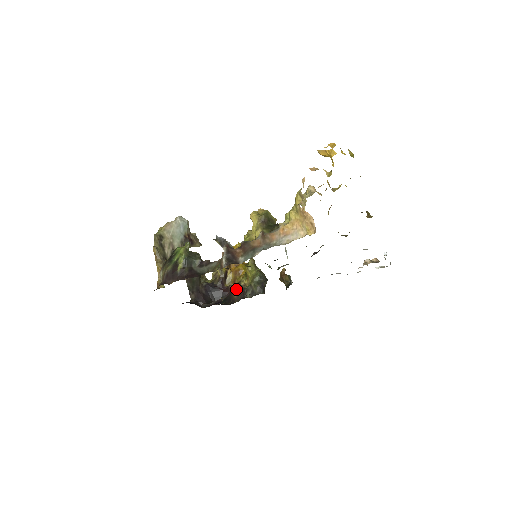
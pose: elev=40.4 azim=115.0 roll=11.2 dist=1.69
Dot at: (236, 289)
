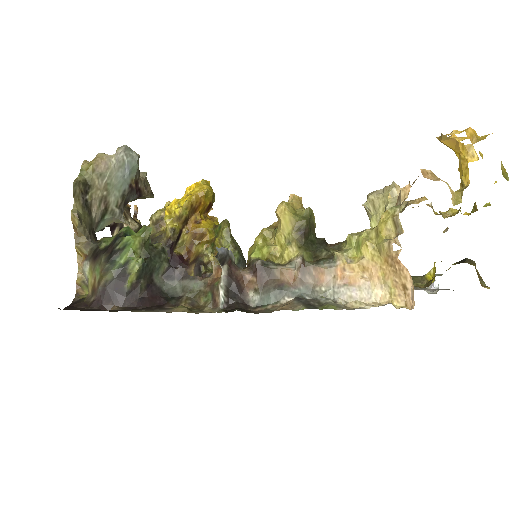
Dot at: occluded
